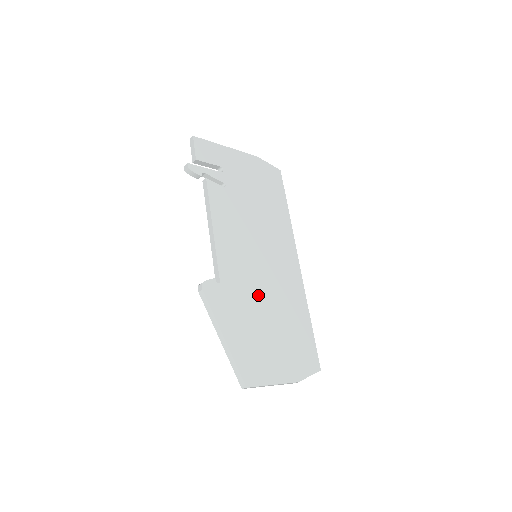
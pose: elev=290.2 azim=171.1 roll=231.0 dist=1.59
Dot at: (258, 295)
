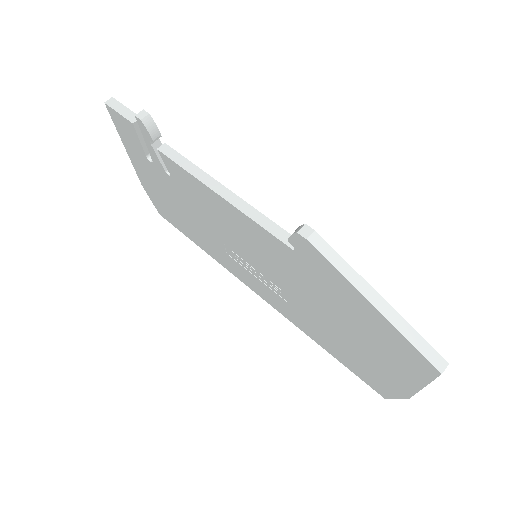
Dot at: occluded
